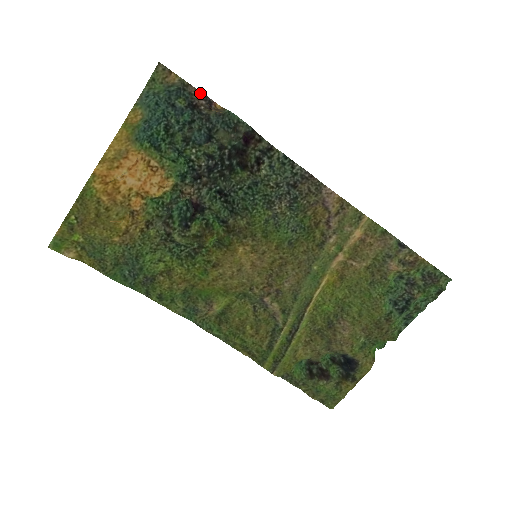
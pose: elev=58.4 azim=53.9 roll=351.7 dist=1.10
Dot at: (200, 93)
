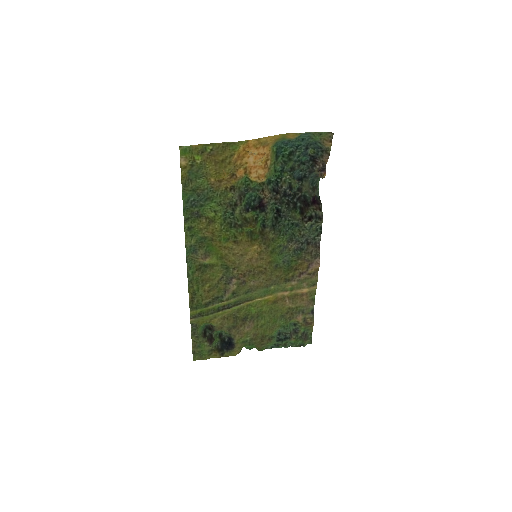
Dot at: (326, 161)
